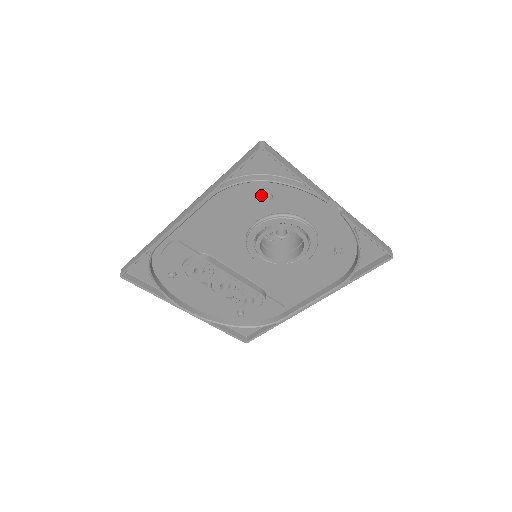
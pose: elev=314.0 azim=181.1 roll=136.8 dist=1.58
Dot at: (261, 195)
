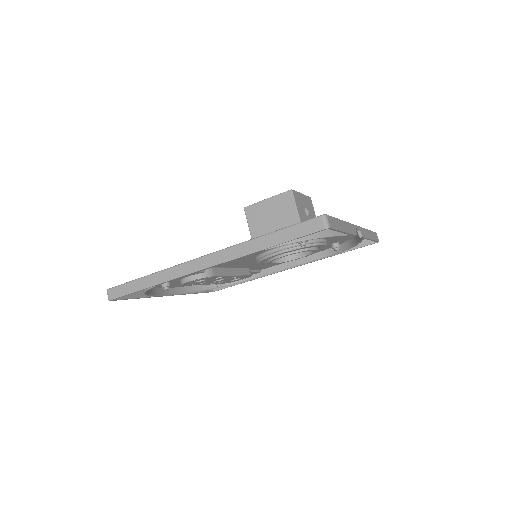
Dot at: occluded
